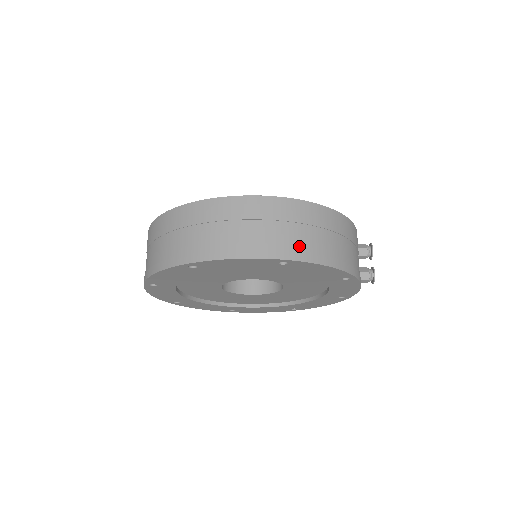
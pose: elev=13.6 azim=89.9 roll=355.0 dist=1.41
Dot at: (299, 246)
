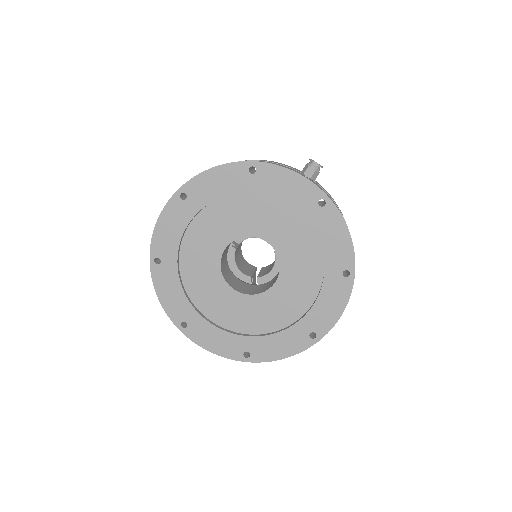
Dot at: occluded
